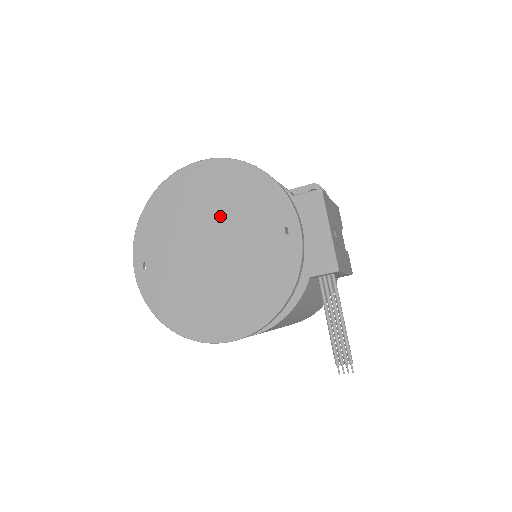
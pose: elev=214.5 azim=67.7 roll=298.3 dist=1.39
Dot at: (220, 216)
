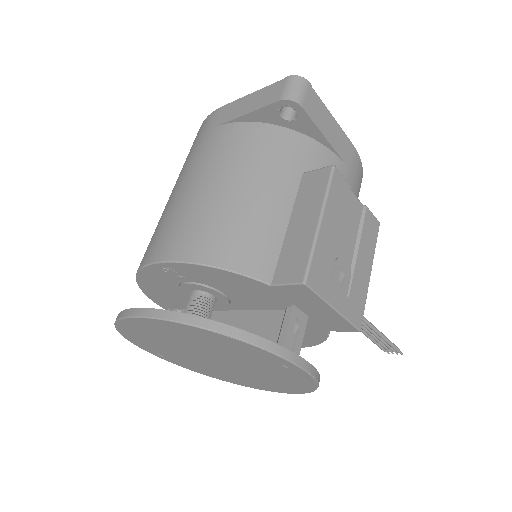
Dot at: (203, 349)
